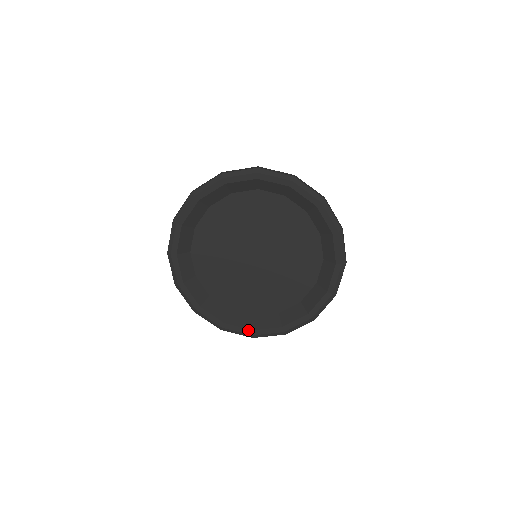
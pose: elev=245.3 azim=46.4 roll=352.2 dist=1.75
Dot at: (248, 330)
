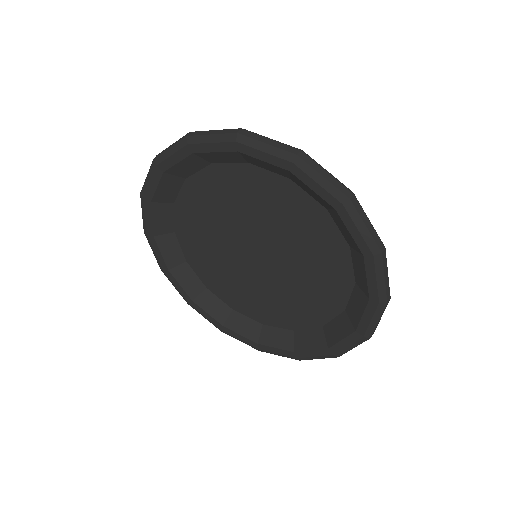
Dot at: (252, 342)
